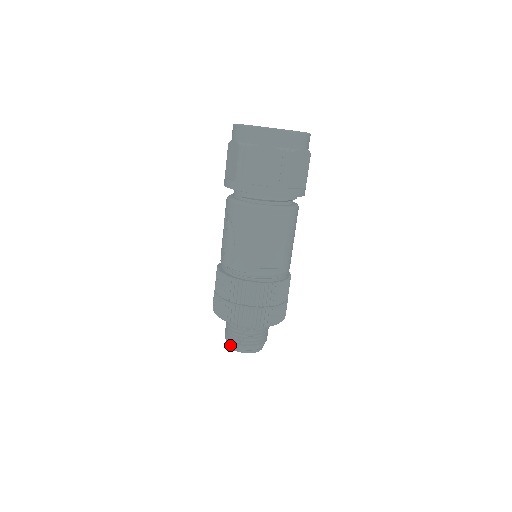
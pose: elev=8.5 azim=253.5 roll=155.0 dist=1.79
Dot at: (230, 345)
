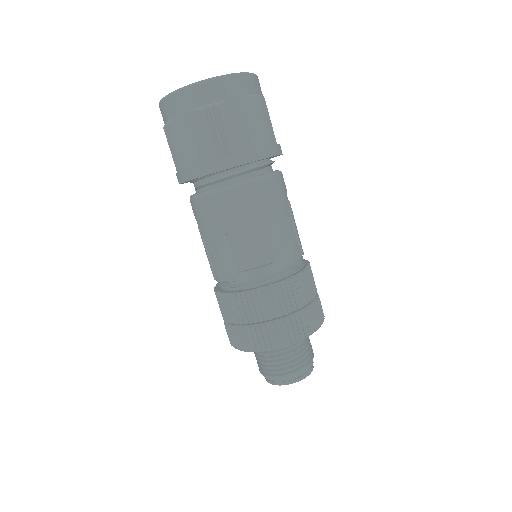
Dot at: (265, 378)
